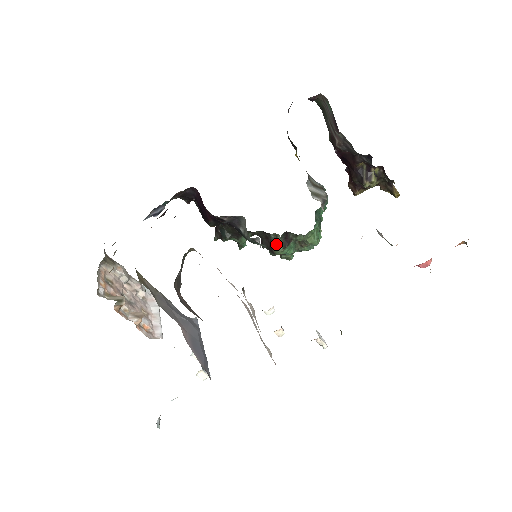
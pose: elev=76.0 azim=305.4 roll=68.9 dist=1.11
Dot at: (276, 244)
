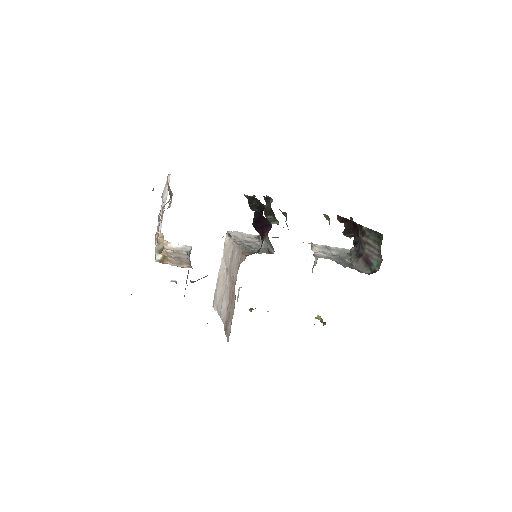
Dot at: (272, 220)
